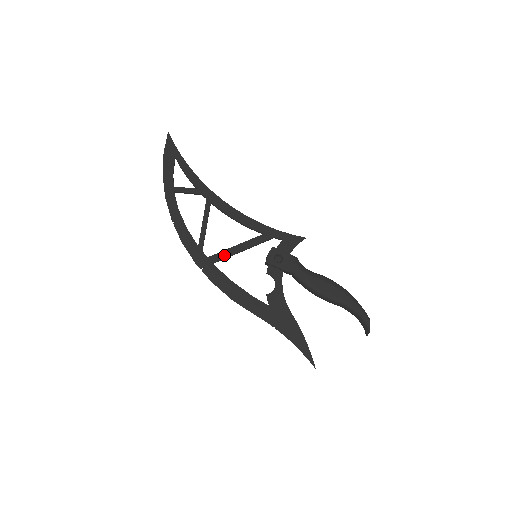
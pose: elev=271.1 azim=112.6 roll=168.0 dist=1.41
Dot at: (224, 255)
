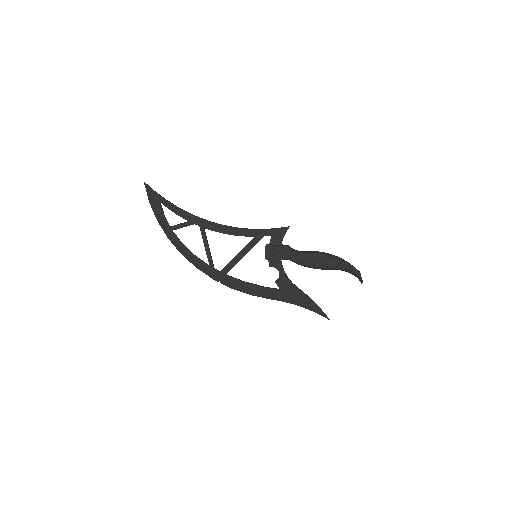
Dot at: (232, 265)
